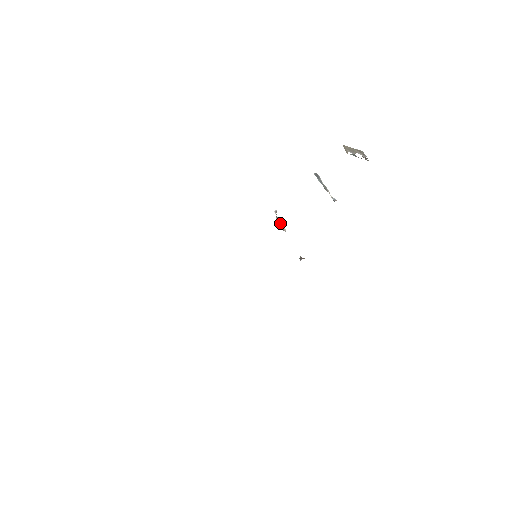
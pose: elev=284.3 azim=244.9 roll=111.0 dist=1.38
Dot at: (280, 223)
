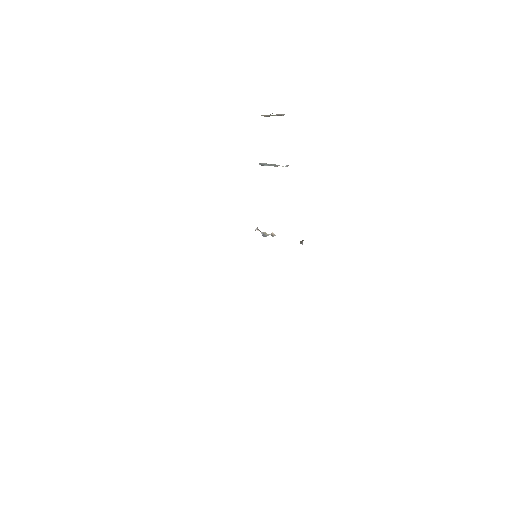
Dot at: (267, 234)
